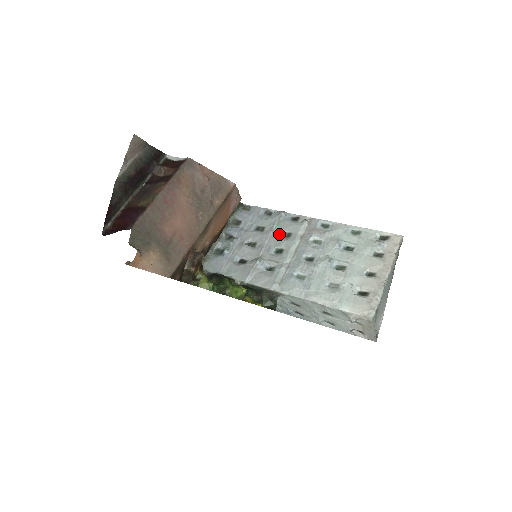
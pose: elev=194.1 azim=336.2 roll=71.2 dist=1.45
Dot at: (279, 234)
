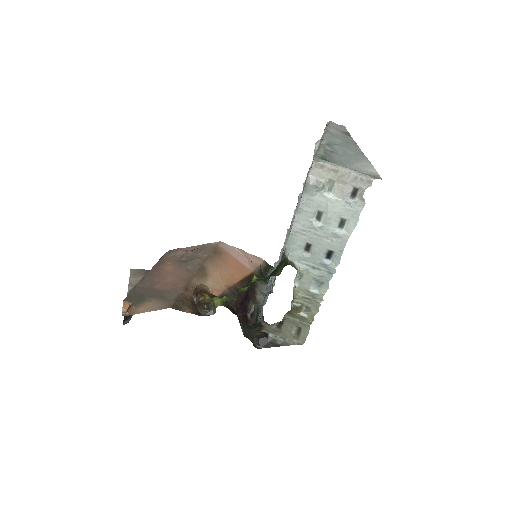
Dot at: occluded
